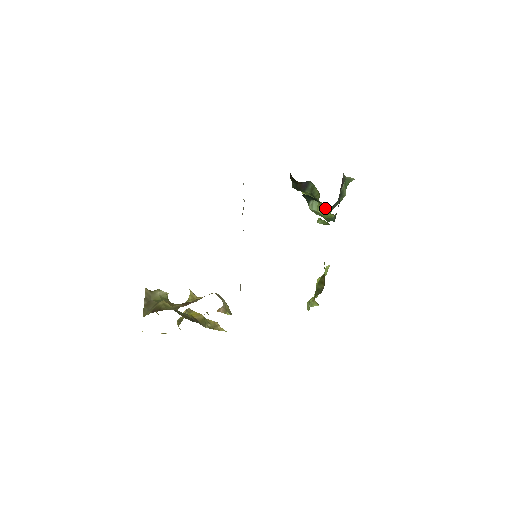
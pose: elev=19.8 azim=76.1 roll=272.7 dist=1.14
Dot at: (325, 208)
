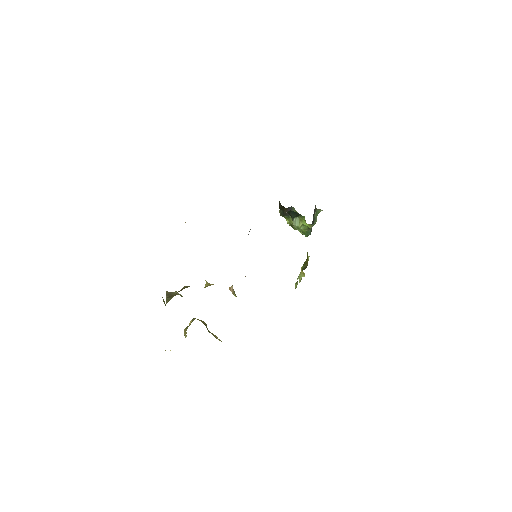
Dot at: (305, 222)
